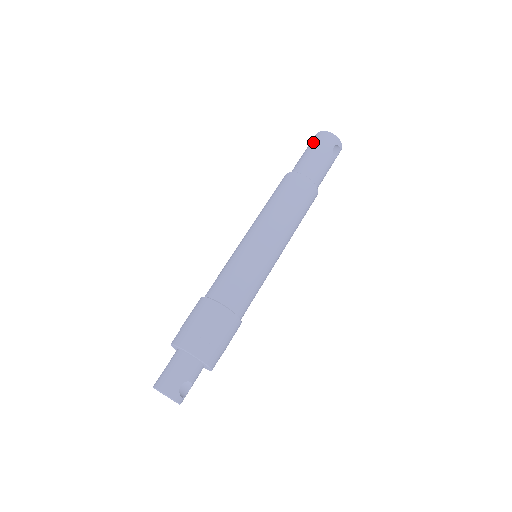
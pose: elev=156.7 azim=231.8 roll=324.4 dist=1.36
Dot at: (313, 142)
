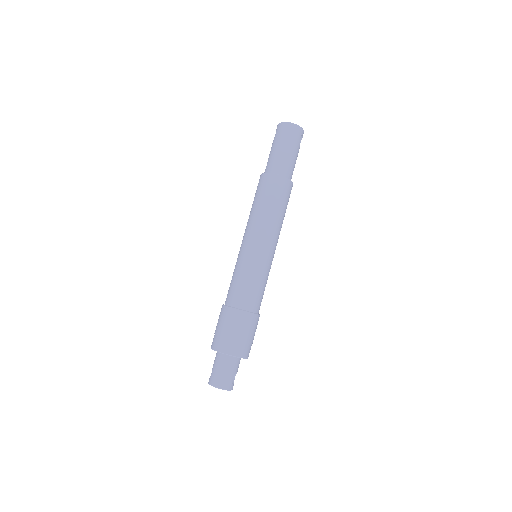
Dot at: (281, 136)
